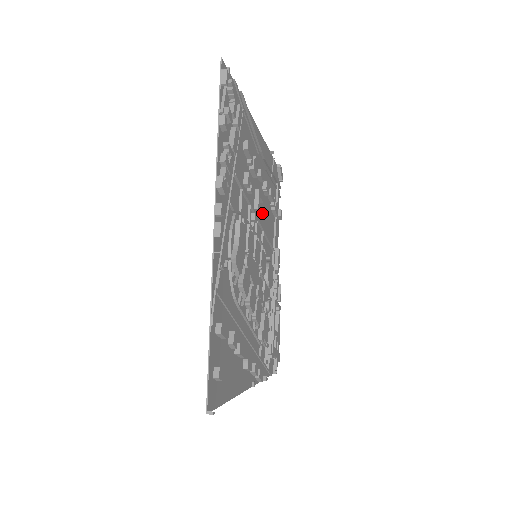
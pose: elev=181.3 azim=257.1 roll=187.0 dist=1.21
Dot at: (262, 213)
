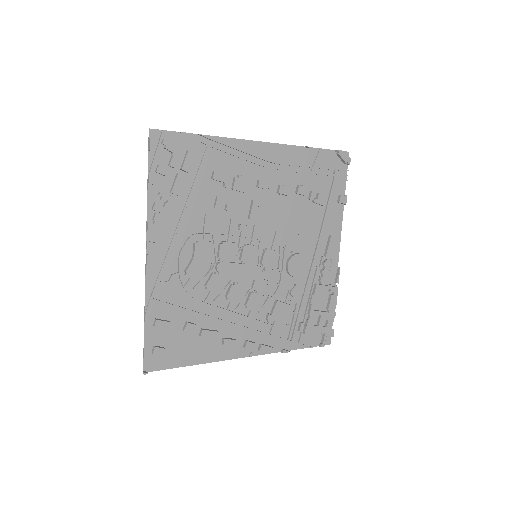
Dot at: (278, 214)
